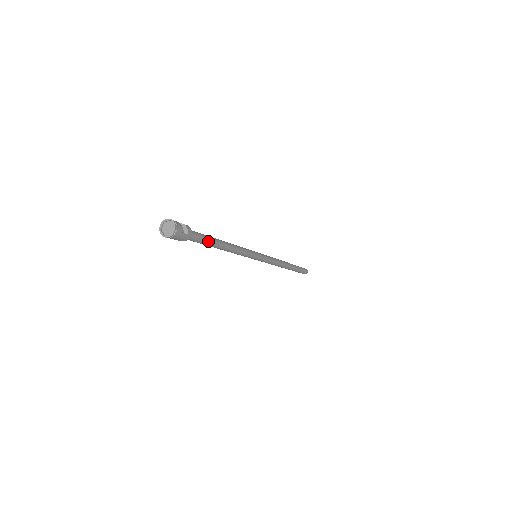
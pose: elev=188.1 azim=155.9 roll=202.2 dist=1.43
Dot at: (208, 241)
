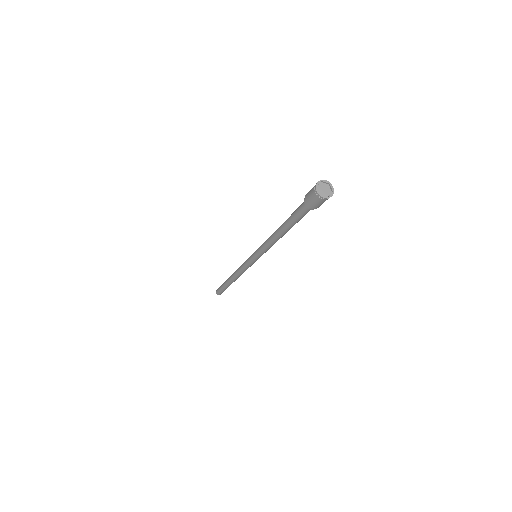
Dot at: (299, 220)
